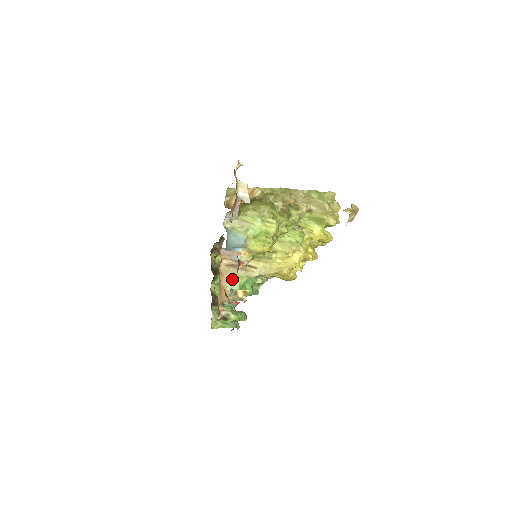
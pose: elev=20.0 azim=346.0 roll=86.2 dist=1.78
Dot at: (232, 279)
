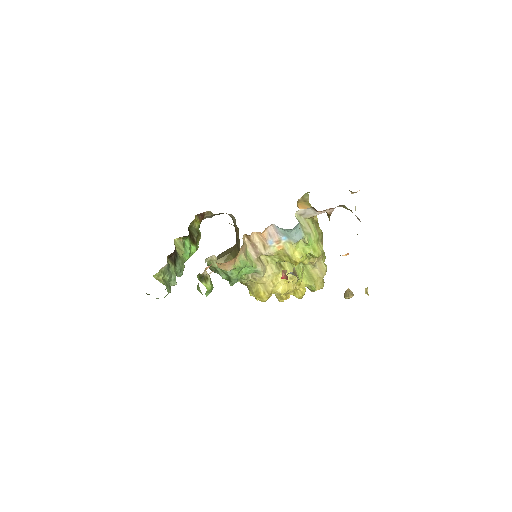
Dot at: (245, 254)
